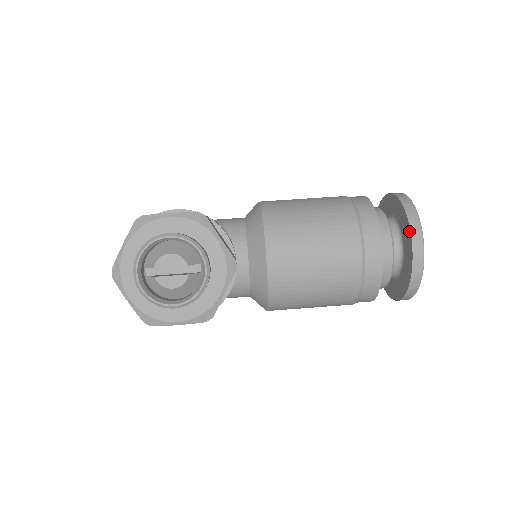
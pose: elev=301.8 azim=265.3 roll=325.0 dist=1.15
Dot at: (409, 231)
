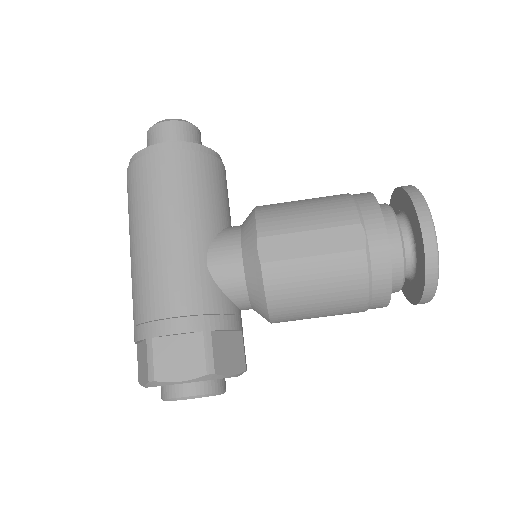
Dot at: (420, 296)
